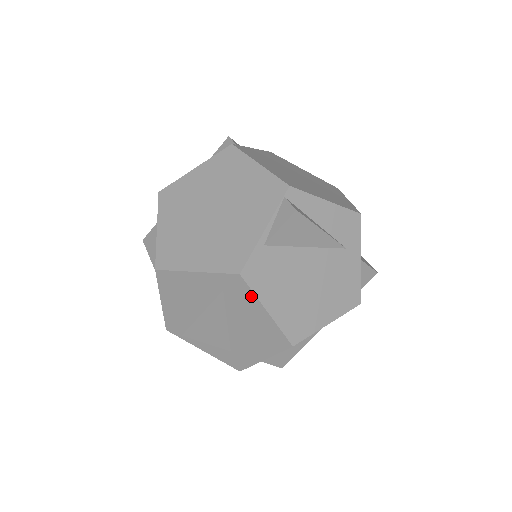
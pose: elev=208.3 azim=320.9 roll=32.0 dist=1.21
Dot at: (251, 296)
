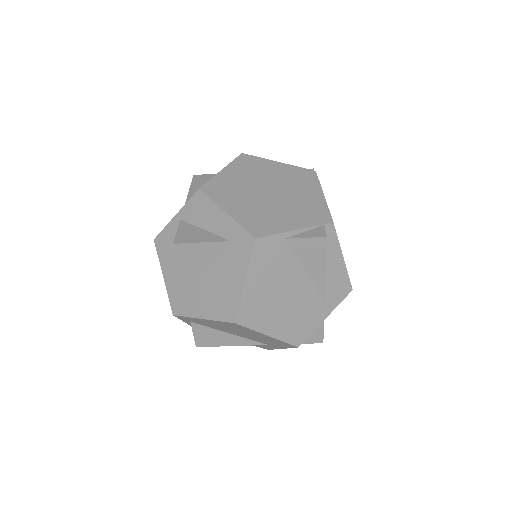
Dot at: (246, 261)
